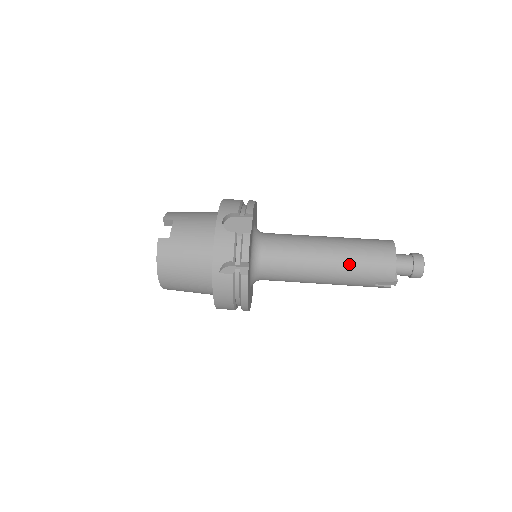
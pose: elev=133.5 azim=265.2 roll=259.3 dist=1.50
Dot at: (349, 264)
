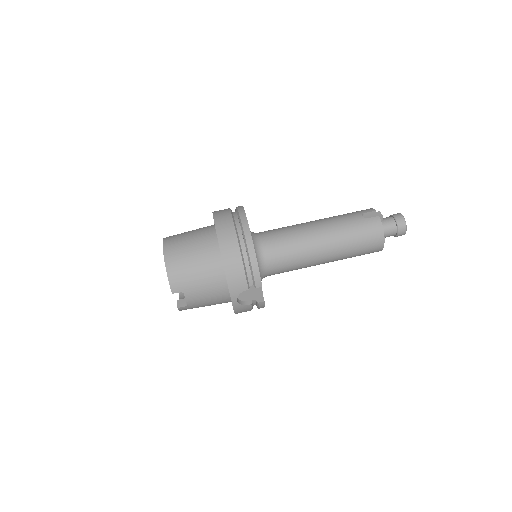
Dot at: occluded
